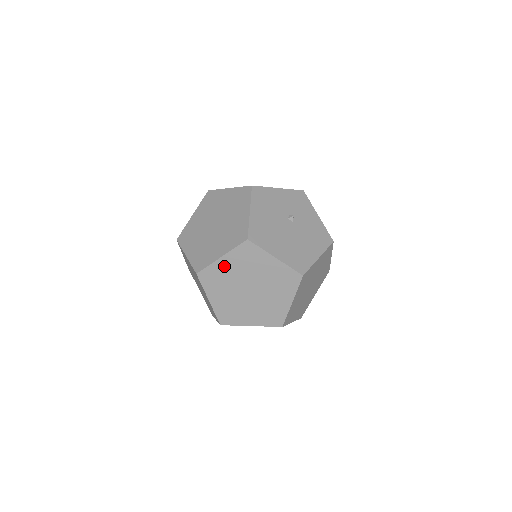
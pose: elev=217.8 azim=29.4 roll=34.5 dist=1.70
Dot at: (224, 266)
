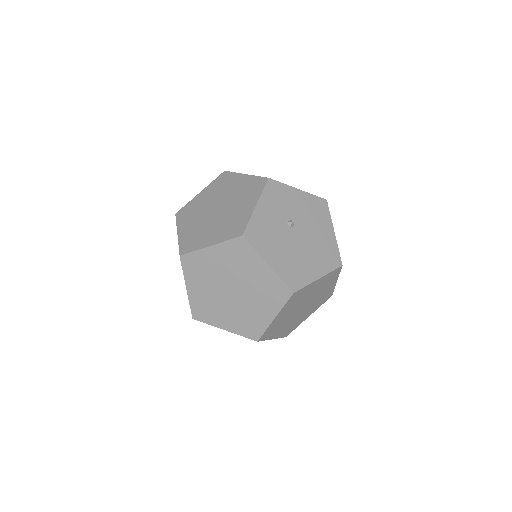
Dot at: (278, 319)
